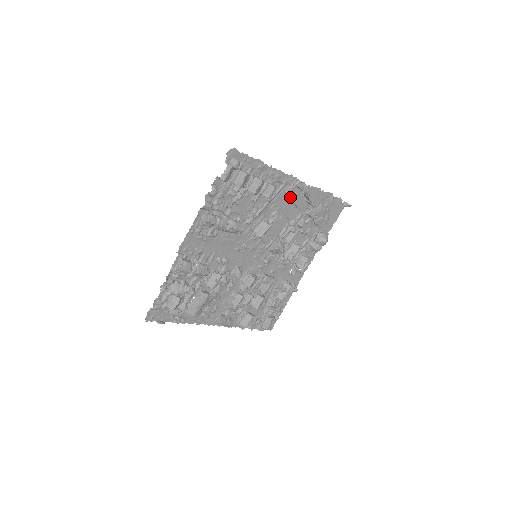
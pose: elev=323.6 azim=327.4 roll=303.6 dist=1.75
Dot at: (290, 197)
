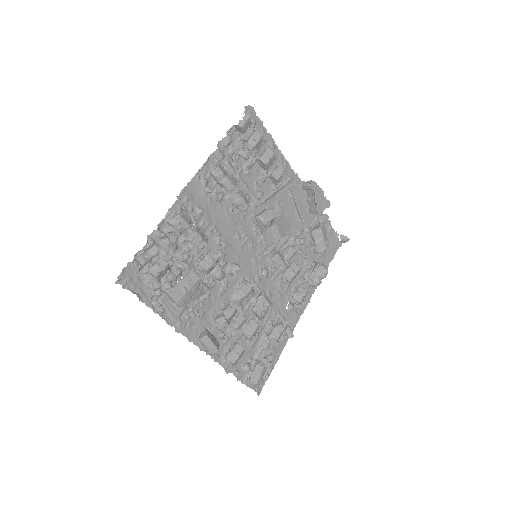
Dot at: (295, 197)
